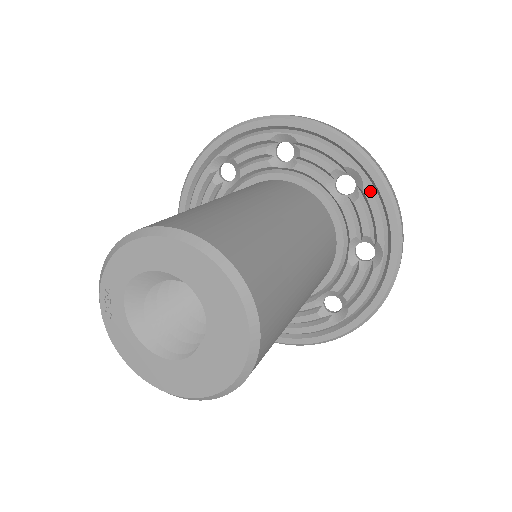
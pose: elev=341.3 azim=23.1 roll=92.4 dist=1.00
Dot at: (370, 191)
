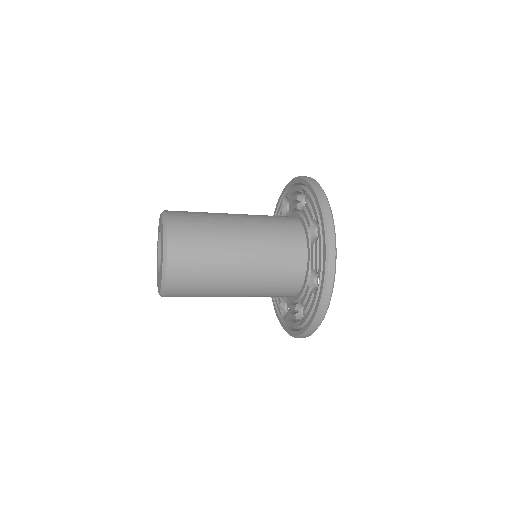
Dot at: (320, 238)
